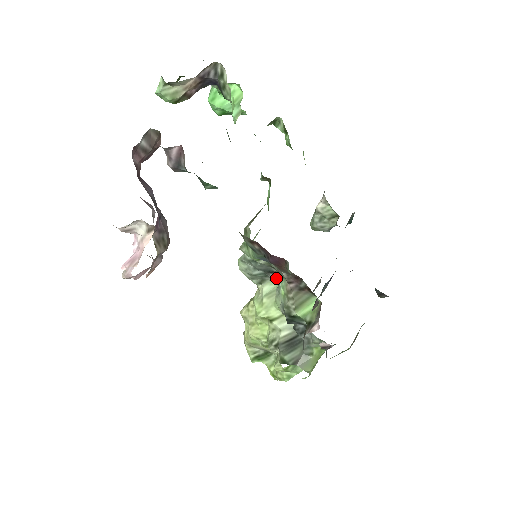
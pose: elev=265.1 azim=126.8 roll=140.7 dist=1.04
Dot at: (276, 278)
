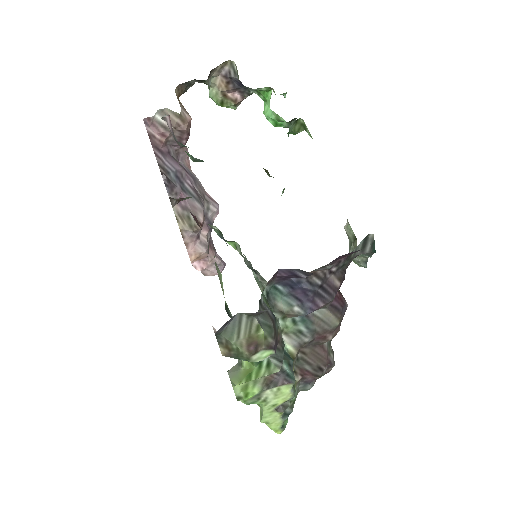
Dot at: occluded
